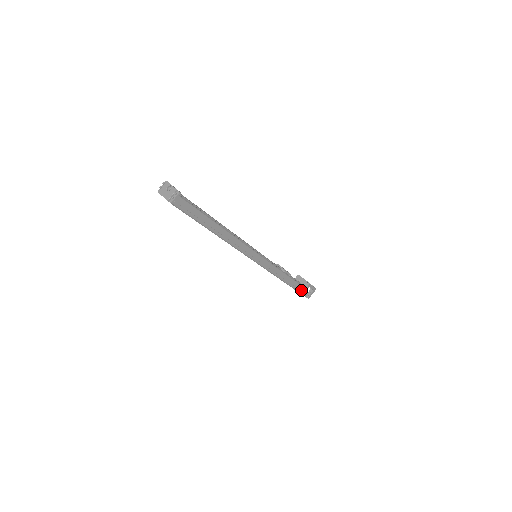
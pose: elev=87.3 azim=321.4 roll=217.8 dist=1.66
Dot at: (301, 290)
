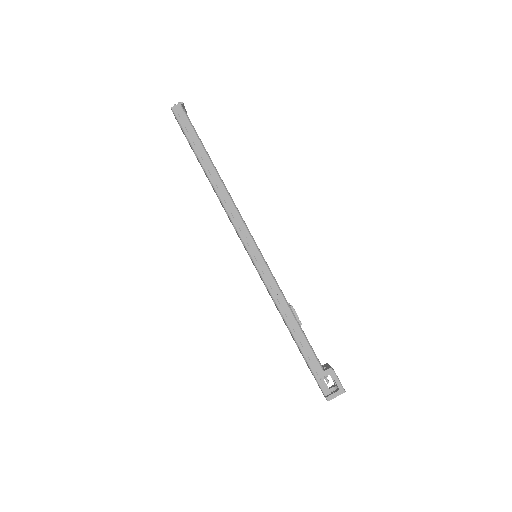
Dot at: (315, 367)
